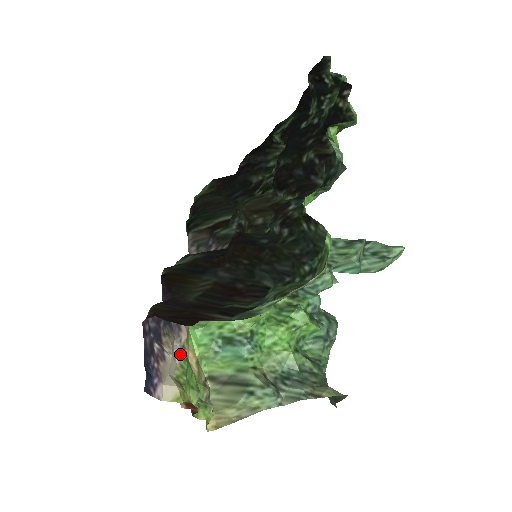
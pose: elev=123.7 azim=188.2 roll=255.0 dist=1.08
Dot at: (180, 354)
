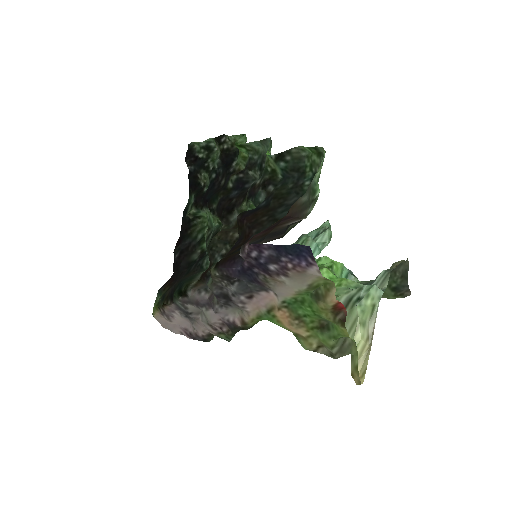
Dot at: (287, 295)
